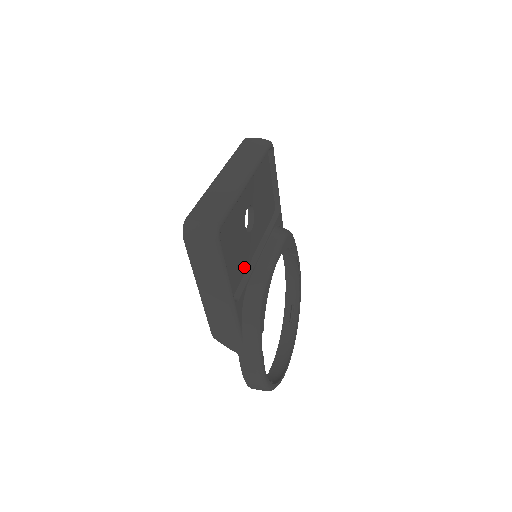
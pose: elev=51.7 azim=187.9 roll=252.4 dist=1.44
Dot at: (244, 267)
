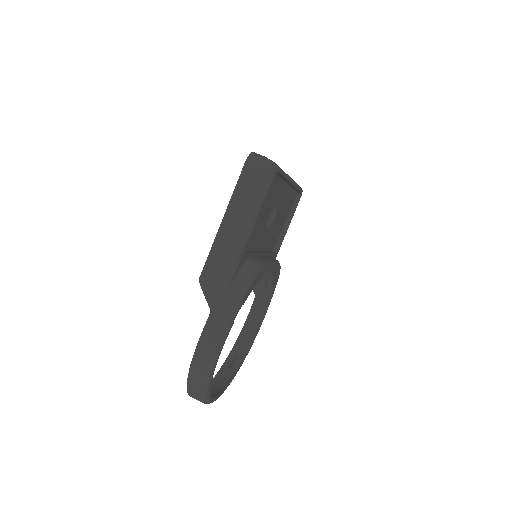
Dot at: (252, 245)
